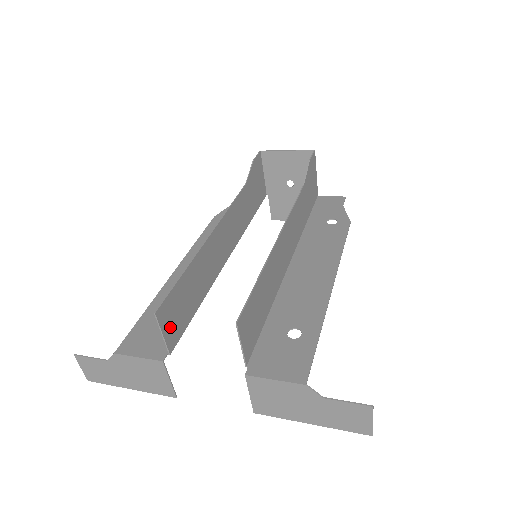
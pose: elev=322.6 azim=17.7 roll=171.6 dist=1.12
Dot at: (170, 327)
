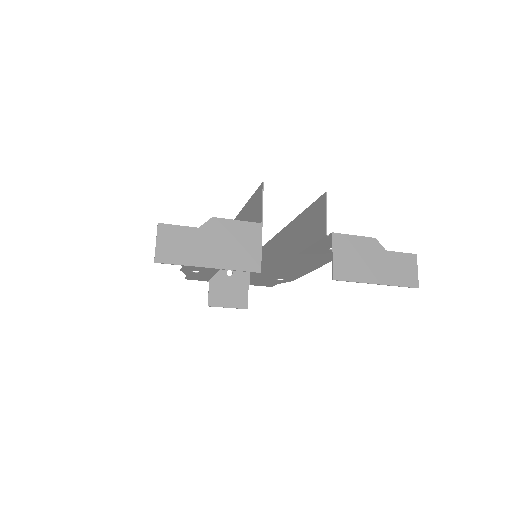
Dot at: (259, 211)
